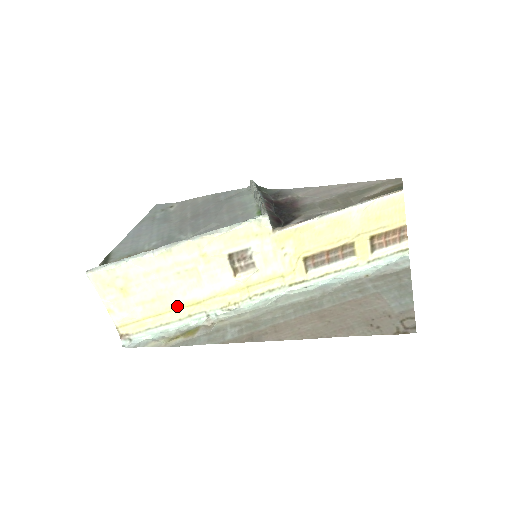
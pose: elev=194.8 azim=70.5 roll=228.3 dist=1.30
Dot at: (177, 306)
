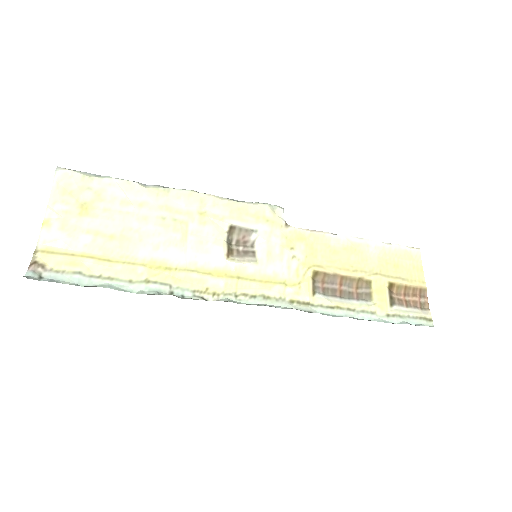
Dot at: (137, 260)
